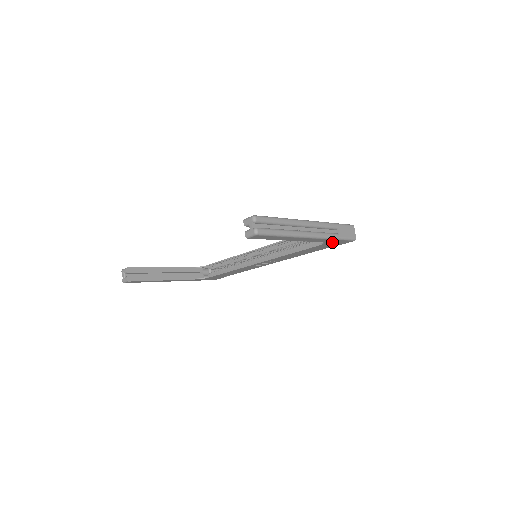
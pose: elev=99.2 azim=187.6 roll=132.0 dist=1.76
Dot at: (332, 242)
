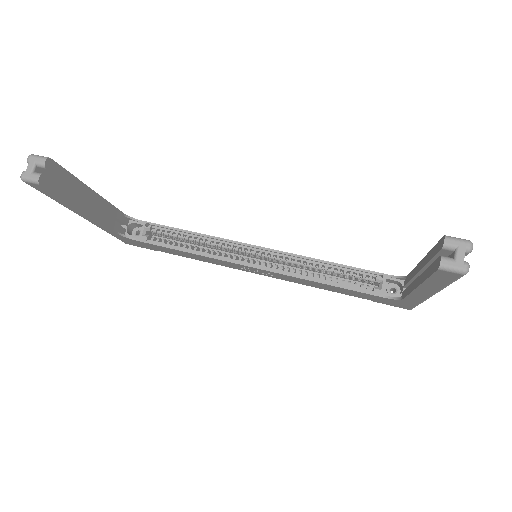
Dot at: (401, 302)
